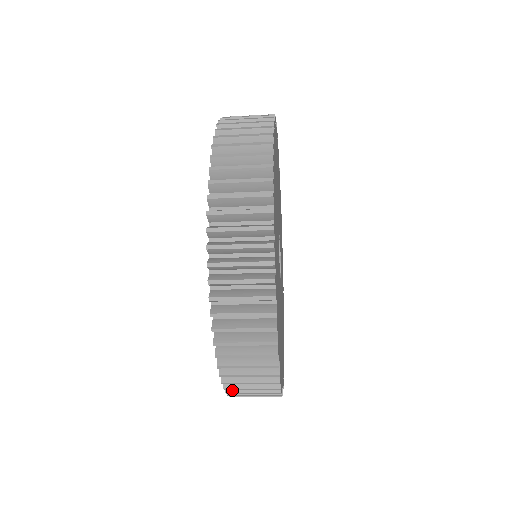
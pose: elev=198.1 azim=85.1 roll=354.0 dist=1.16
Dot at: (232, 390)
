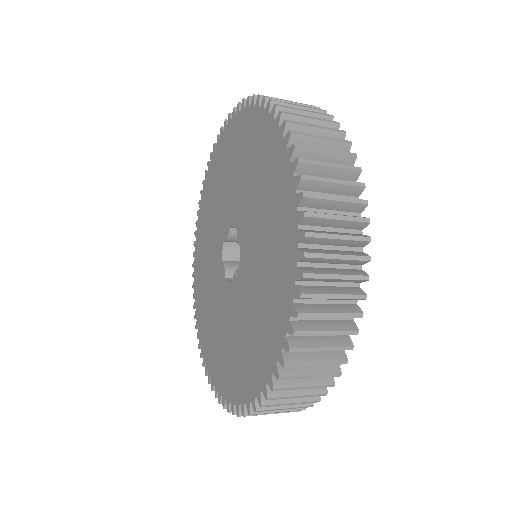
Dot at: (275, 394)
